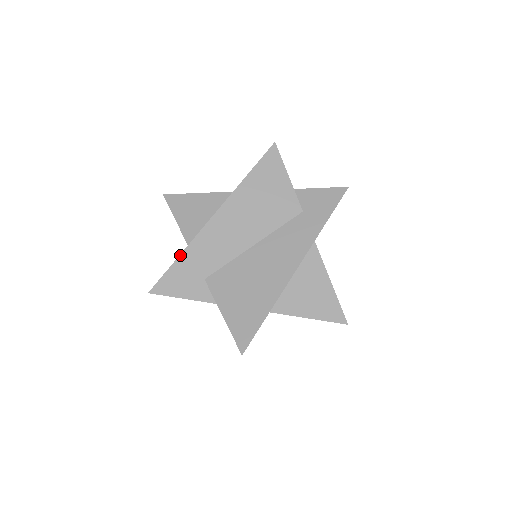
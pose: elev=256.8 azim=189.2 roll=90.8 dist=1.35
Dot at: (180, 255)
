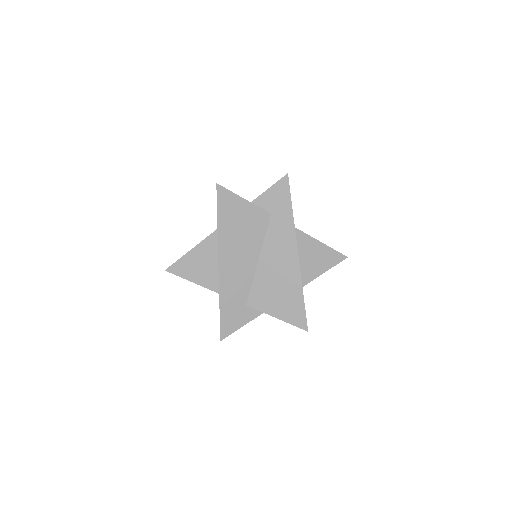
Dot at: (219, 305)
